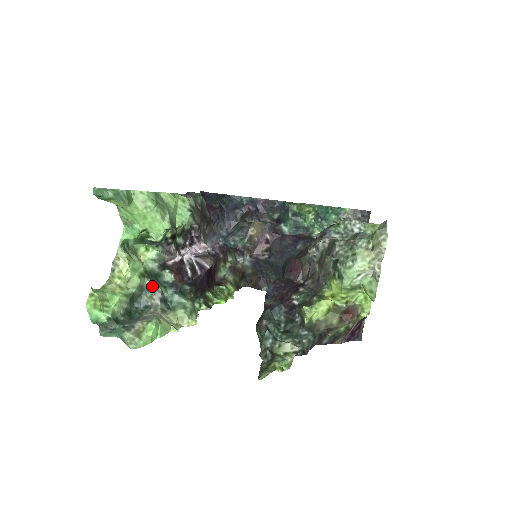
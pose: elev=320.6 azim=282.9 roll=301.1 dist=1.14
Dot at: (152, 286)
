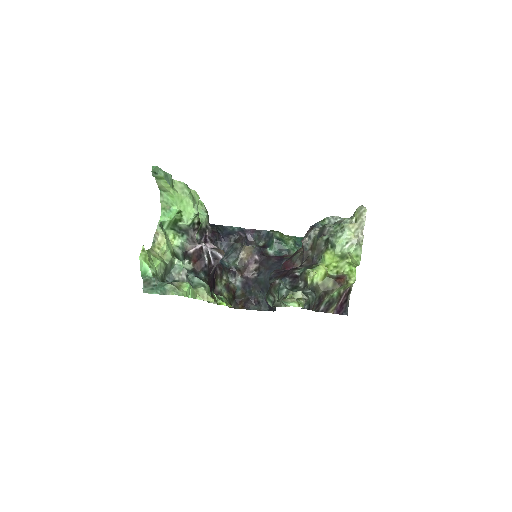
Dot at: (180, 264)
